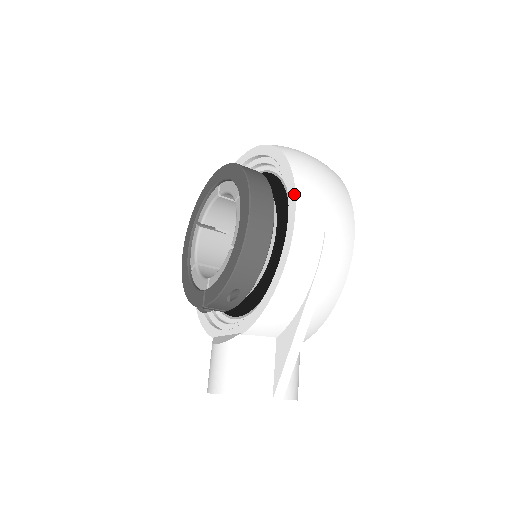
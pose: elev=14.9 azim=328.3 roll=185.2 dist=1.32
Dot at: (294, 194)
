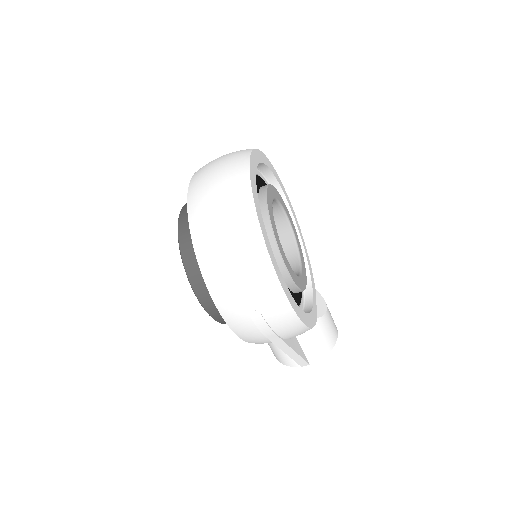
Dot at: (212, 298)
